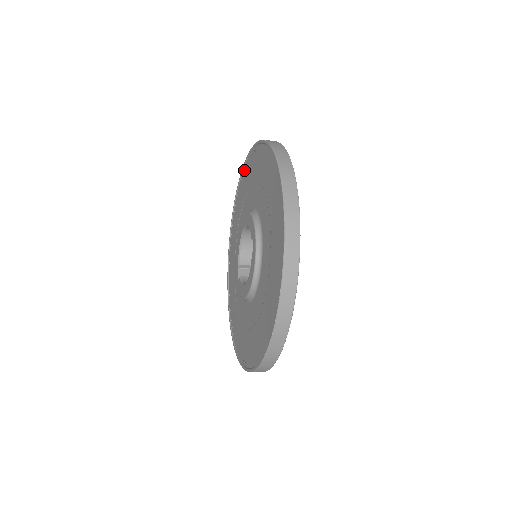
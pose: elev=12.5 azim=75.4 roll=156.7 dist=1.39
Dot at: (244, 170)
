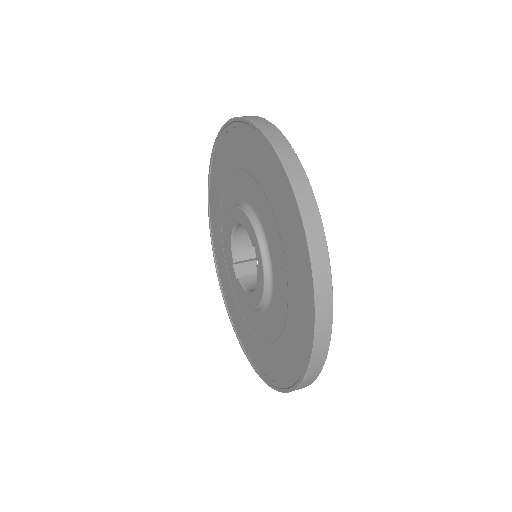
Dot at: (220, 142)
